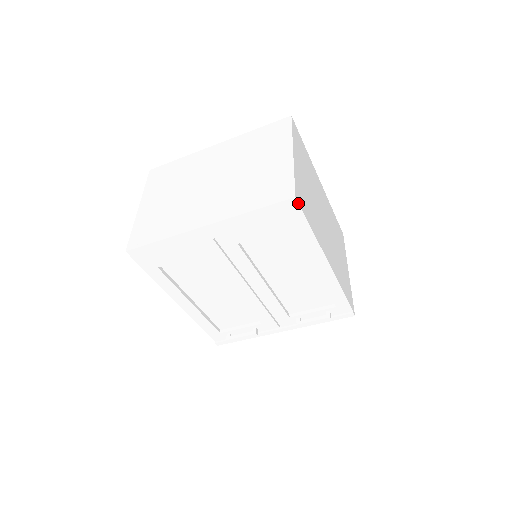
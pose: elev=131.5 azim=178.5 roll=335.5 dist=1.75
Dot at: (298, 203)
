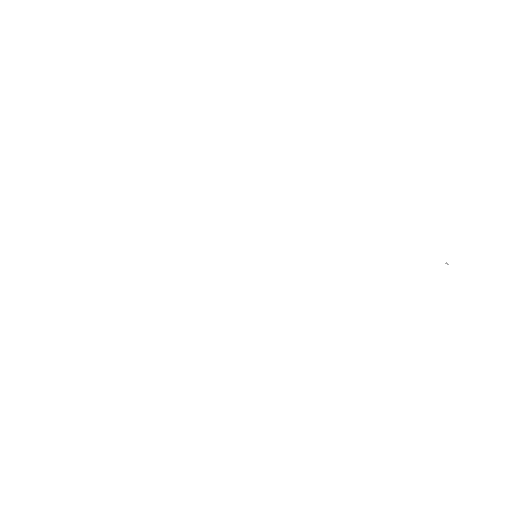
Dot at: (208, 477)
